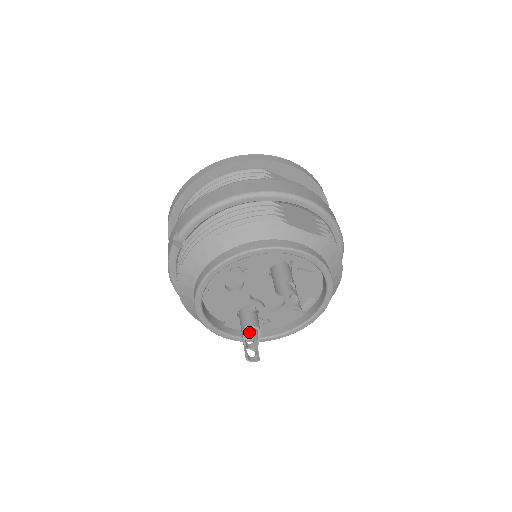
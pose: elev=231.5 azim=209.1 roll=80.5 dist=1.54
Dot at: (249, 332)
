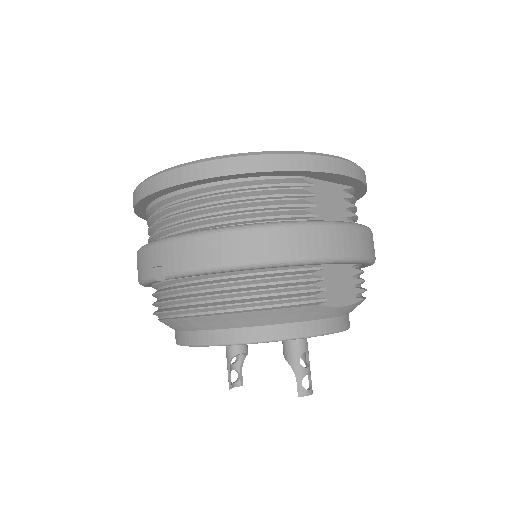
Dot at: occluded
